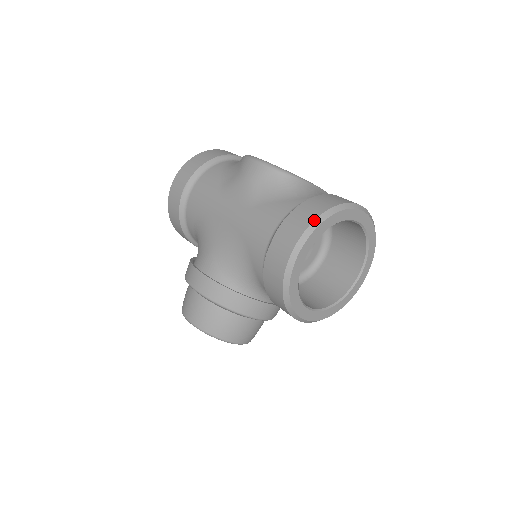
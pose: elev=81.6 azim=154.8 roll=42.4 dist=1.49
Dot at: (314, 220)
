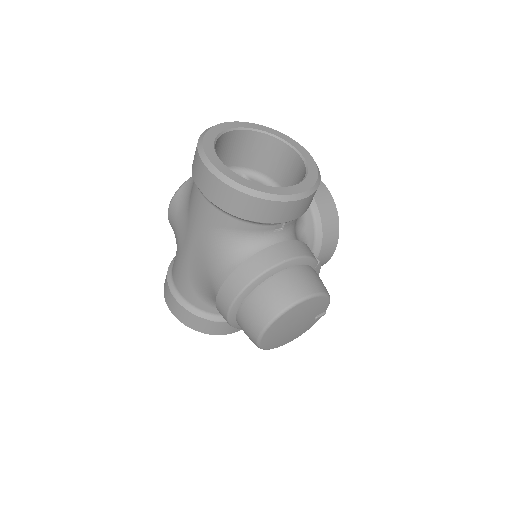
Dot at: (197, 144)
